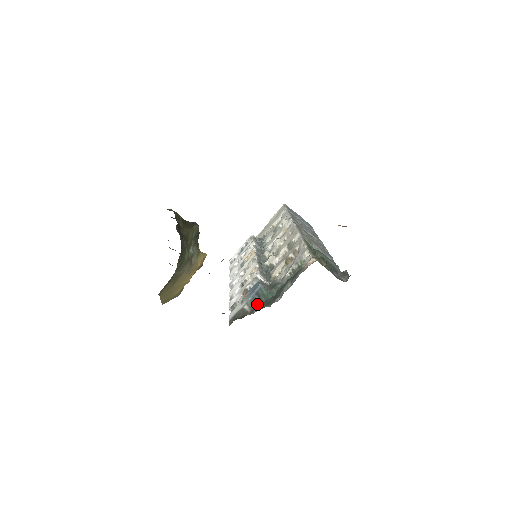
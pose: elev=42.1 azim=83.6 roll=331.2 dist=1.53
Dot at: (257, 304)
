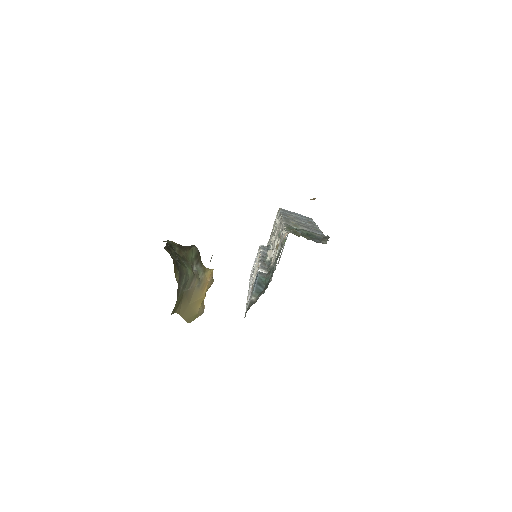
Dot at: occluded
